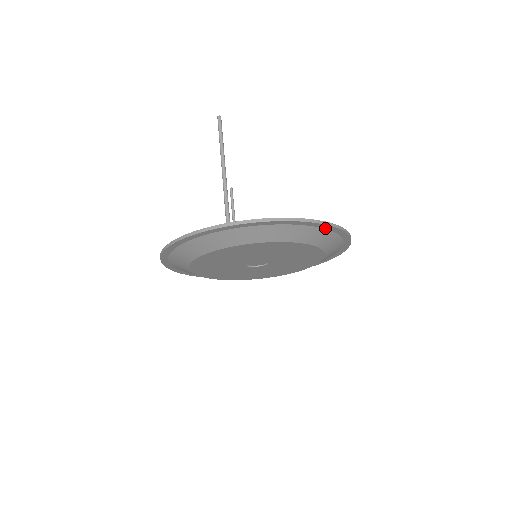
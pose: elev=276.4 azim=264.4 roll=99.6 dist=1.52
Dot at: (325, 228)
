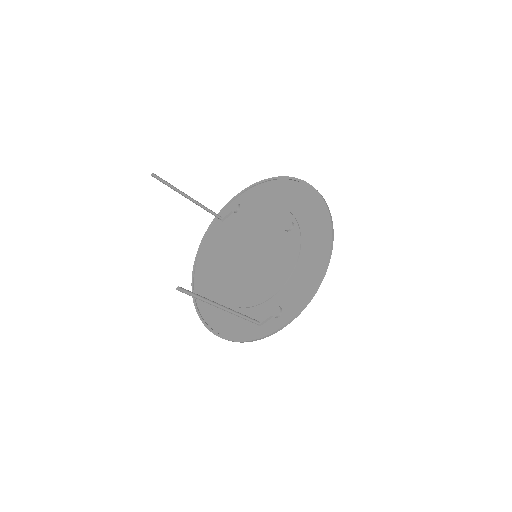
Dot at: (322, 265)
